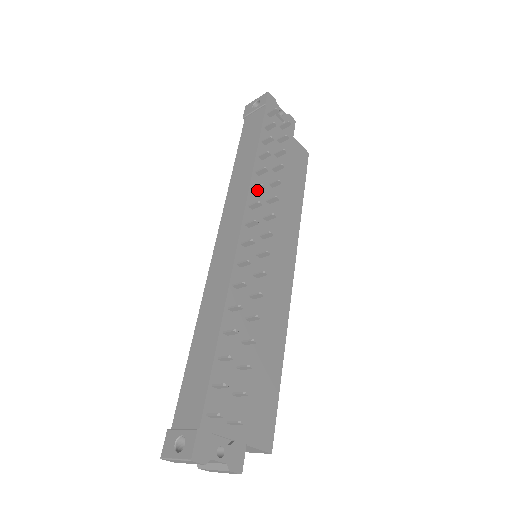
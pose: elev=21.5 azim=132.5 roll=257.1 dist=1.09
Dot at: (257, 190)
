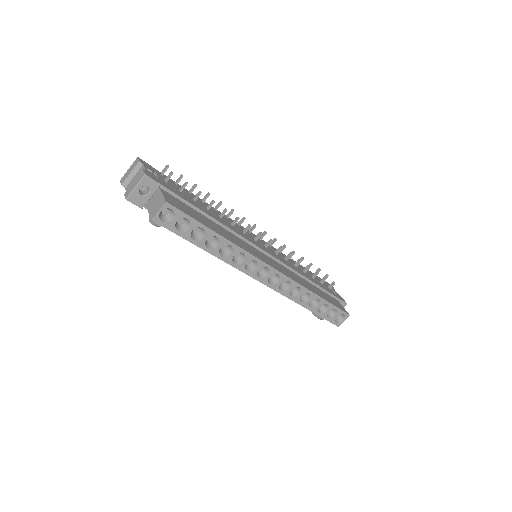
Dot at: (281, 250)
